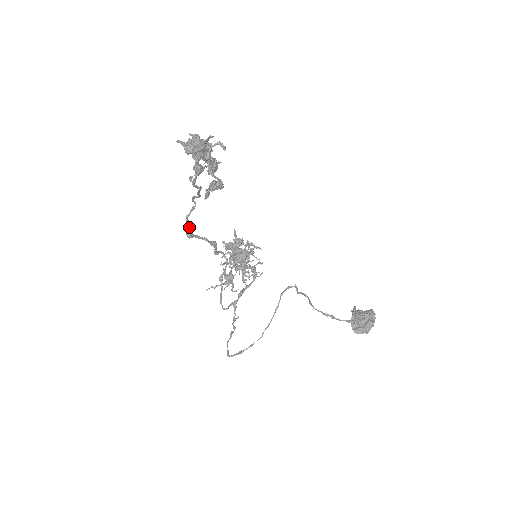
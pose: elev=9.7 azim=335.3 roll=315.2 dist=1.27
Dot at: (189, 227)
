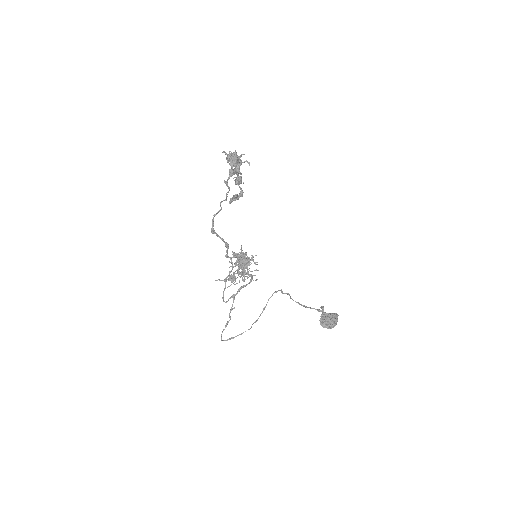
Dot at: (213, 225)
